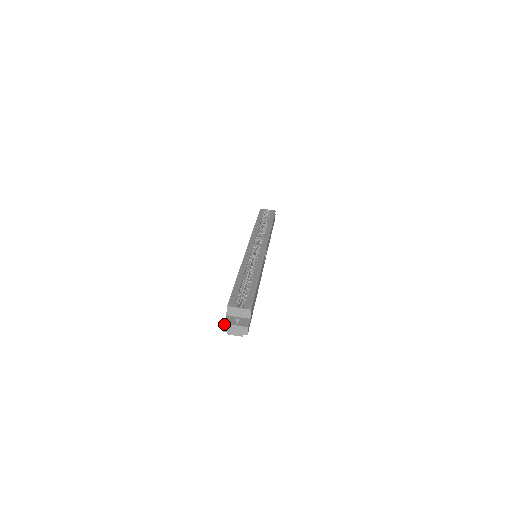
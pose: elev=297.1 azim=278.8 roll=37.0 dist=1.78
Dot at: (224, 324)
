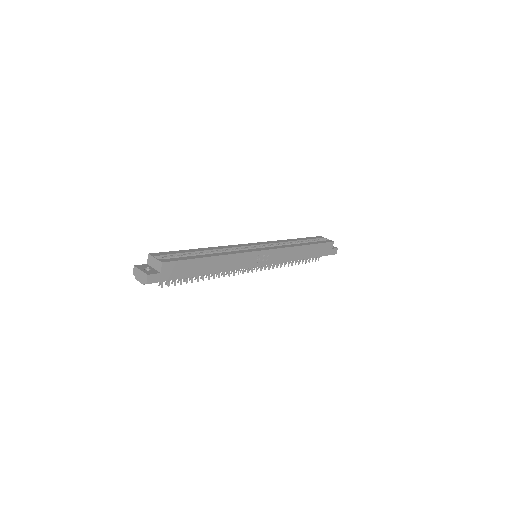
Dot at: (134, 266)
